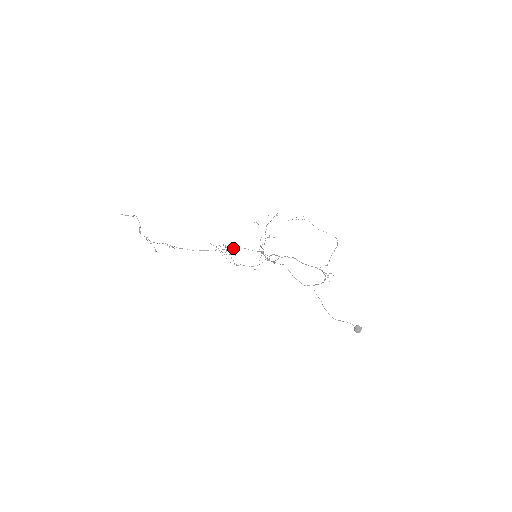
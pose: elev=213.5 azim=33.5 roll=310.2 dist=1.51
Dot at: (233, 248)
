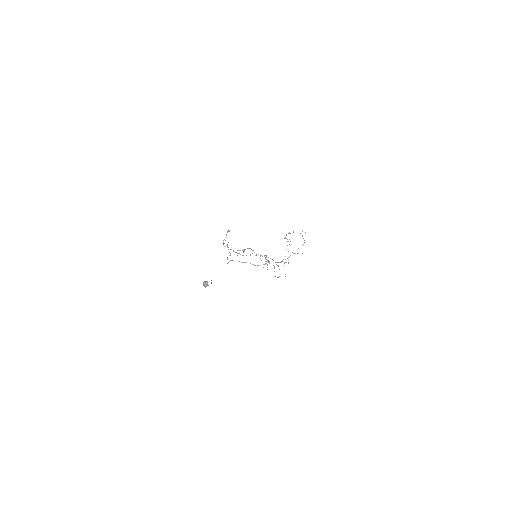
Dot at: occluded
